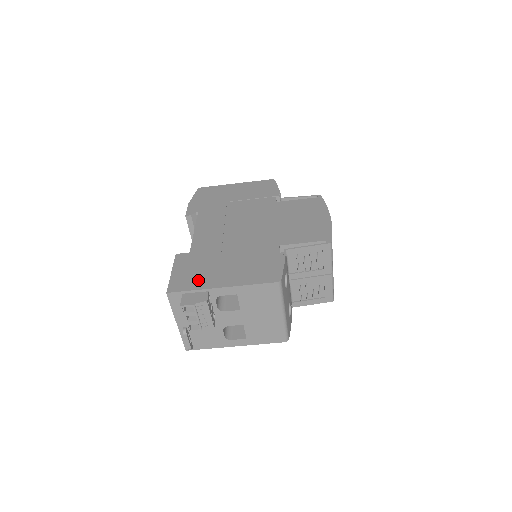
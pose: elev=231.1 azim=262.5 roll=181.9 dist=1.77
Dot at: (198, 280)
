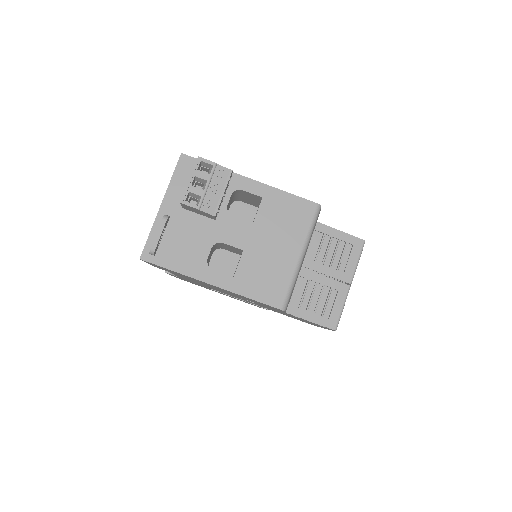
Dot at: occluded
